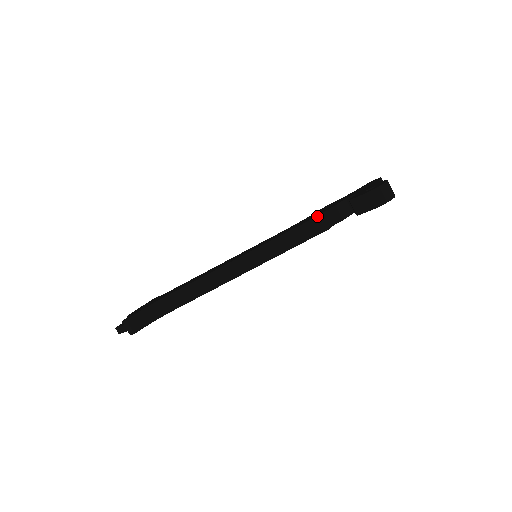
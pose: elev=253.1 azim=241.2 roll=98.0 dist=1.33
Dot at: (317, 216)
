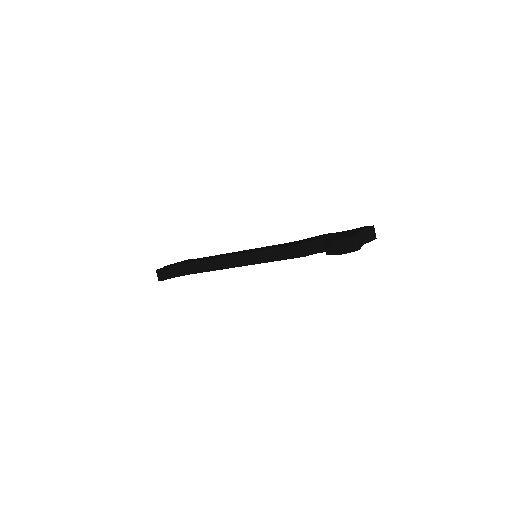
Dot at: (300, 243)
